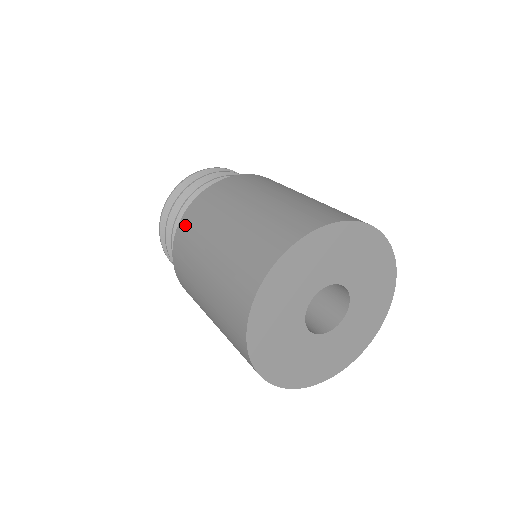
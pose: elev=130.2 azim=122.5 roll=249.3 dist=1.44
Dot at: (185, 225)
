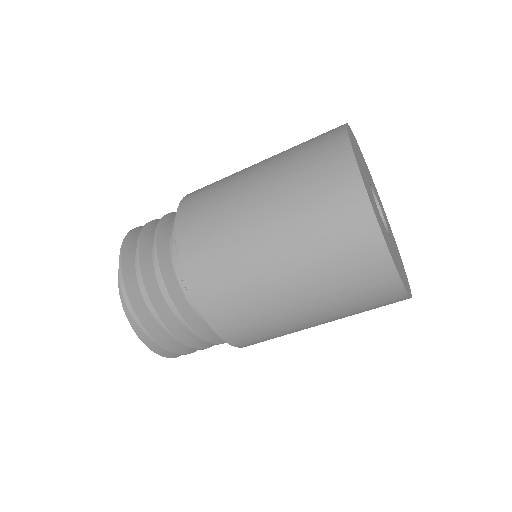
Dot at: (190, 206)
